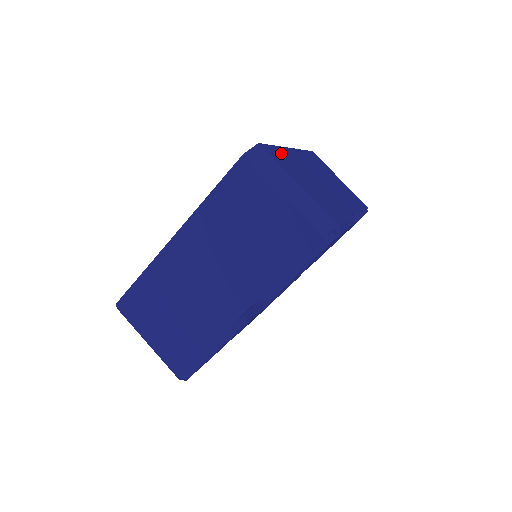
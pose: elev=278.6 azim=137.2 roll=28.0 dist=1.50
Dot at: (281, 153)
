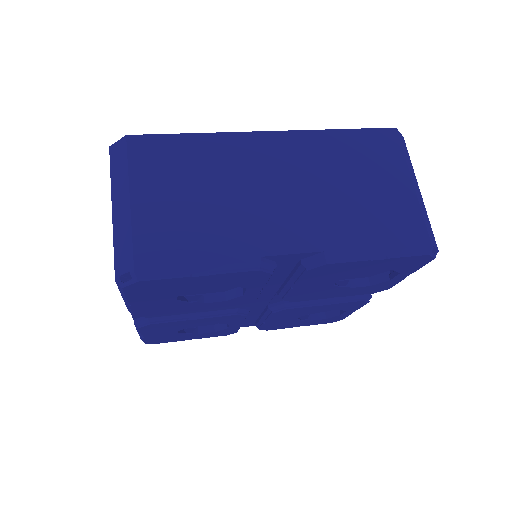
Dot at: (188, 146)
